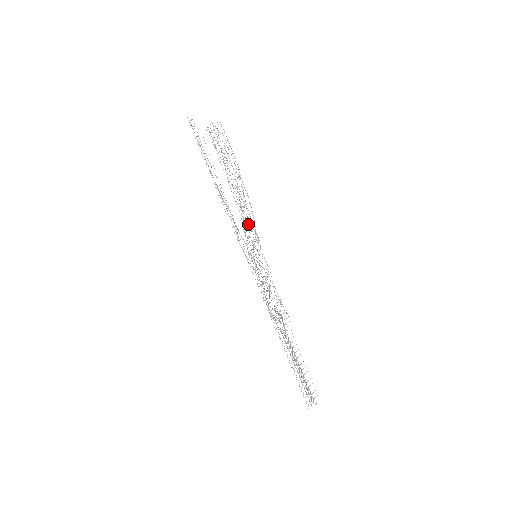
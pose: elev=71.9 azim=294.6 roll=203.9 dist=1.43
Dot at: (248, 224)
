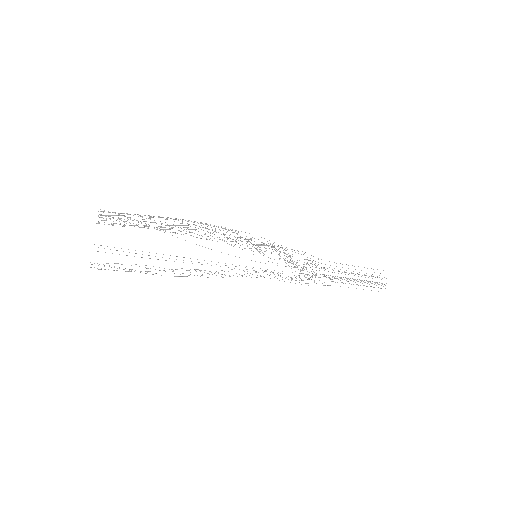
Dot at: occluded
